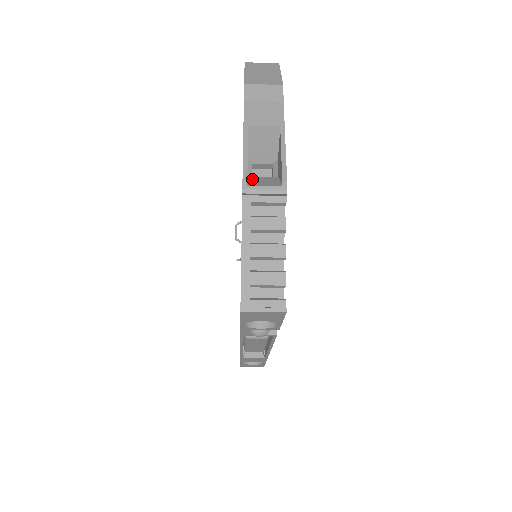
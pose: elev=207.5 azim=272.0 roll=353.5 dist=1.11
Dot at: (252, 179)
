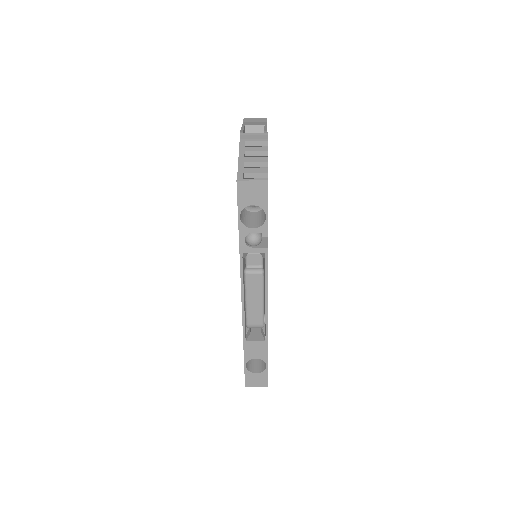
Dot at: occluded
